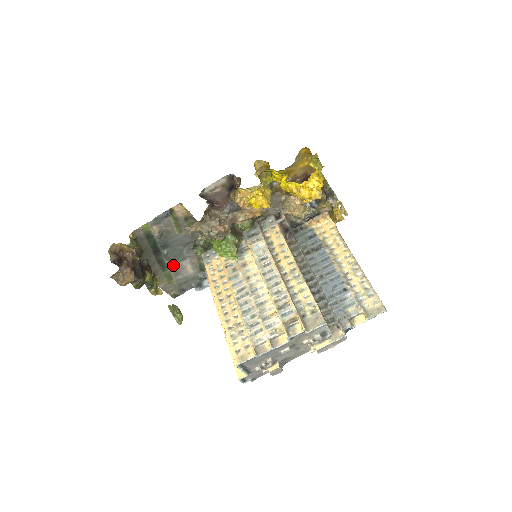
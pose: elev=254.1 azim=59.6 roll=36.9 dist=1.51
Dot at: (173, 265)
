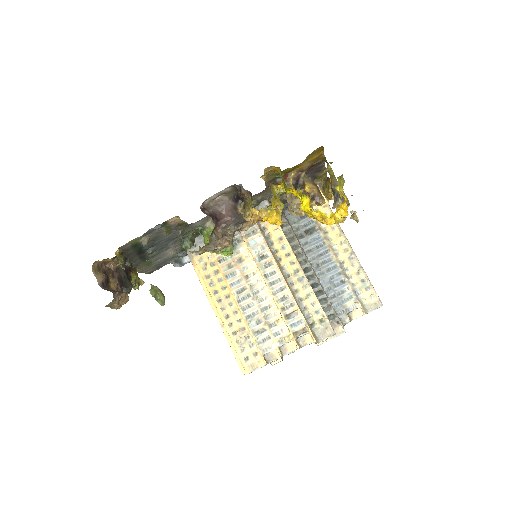
Dot at: (155, 255)
